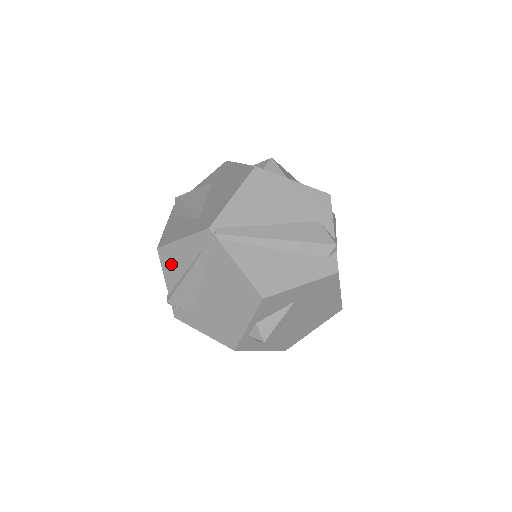
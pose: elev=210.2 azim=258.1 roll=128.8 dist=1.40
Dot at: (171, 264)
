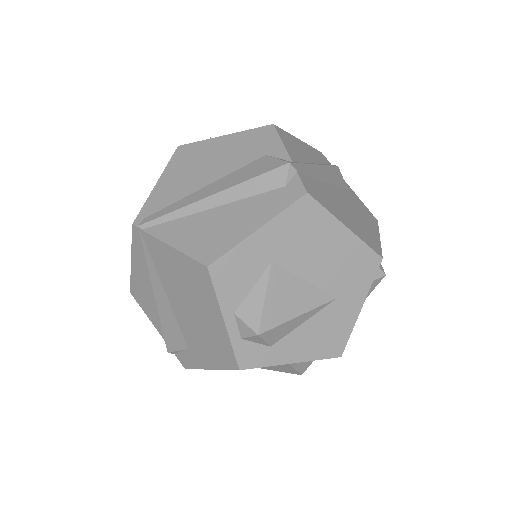
Dot at: (145, 300)
